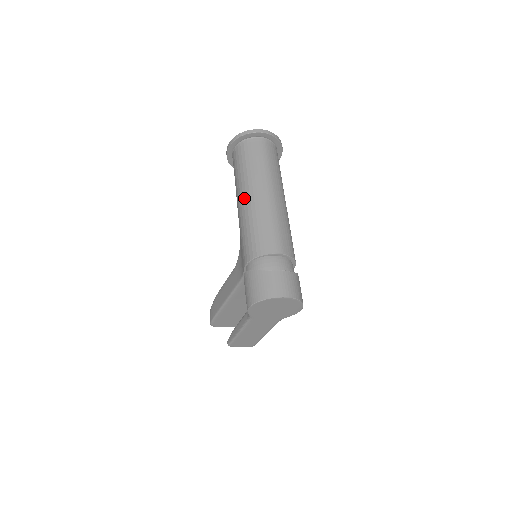
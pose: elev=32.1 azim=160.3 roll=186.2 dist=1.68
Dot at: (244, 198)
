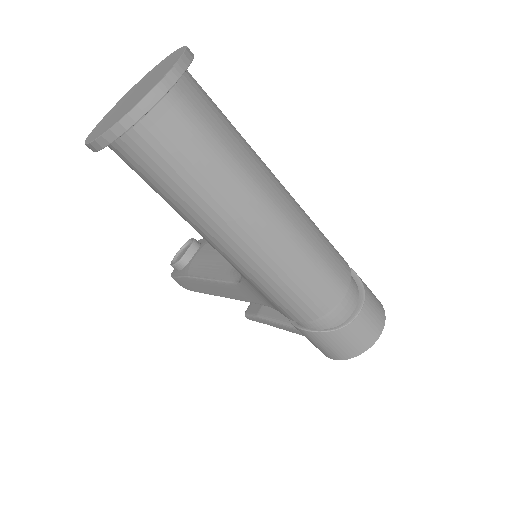
Dot at: (231, 245)
